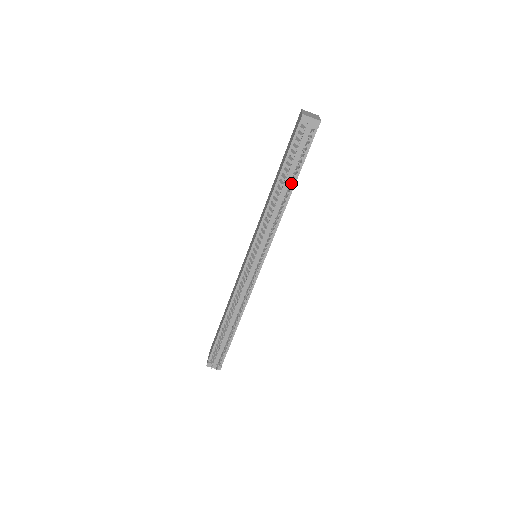
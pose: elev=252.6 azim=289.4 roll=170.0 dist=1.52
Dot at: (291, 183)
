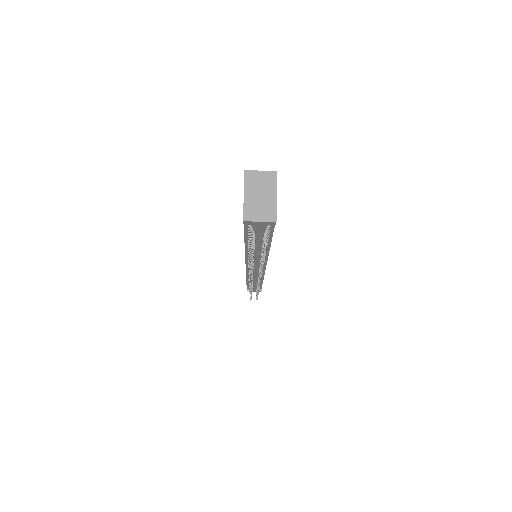
Dot at: occluded
